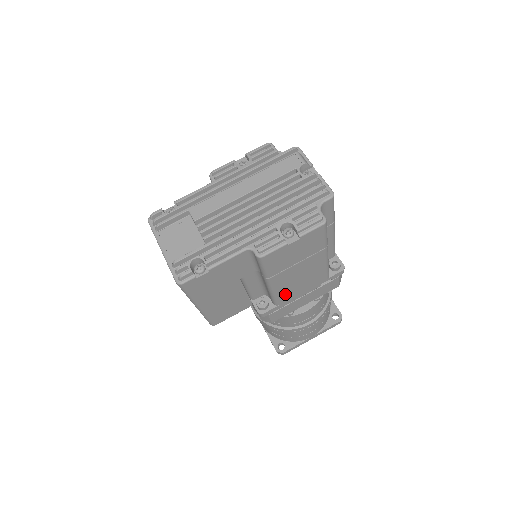
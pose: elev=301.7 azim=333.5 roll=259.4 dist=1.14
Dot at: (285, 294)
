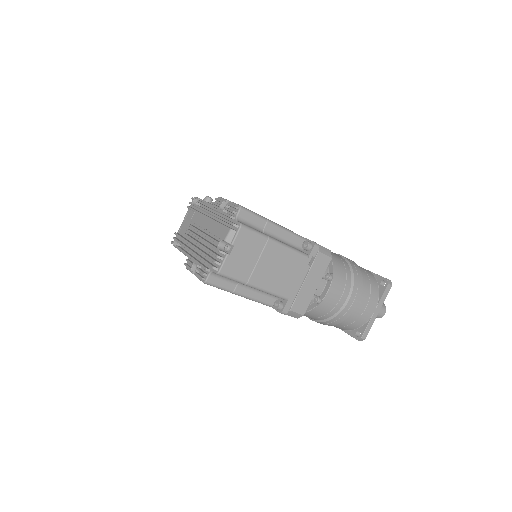
Dot at: occluded
